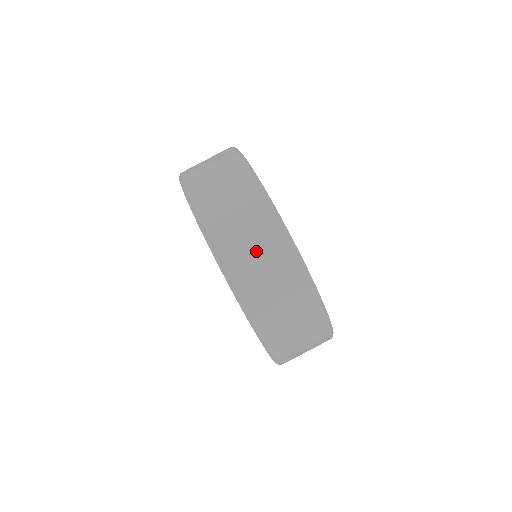
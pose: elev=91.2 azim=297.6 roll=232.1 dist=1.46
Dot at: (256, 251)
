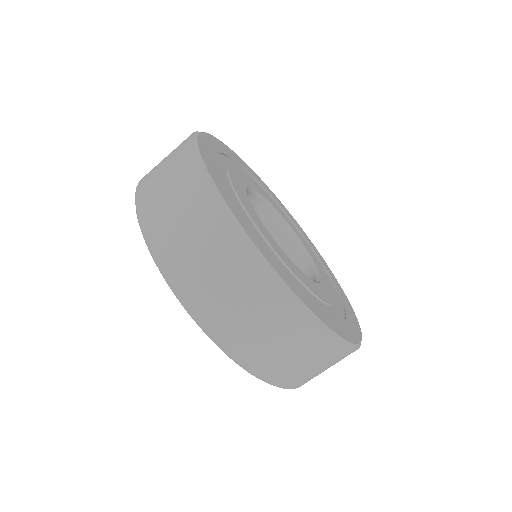
Dot at: occluded
